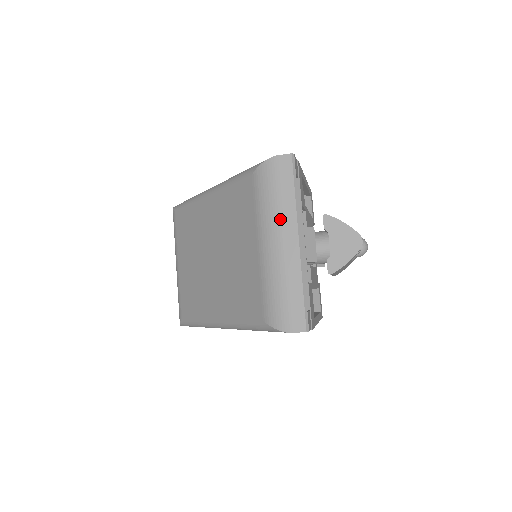
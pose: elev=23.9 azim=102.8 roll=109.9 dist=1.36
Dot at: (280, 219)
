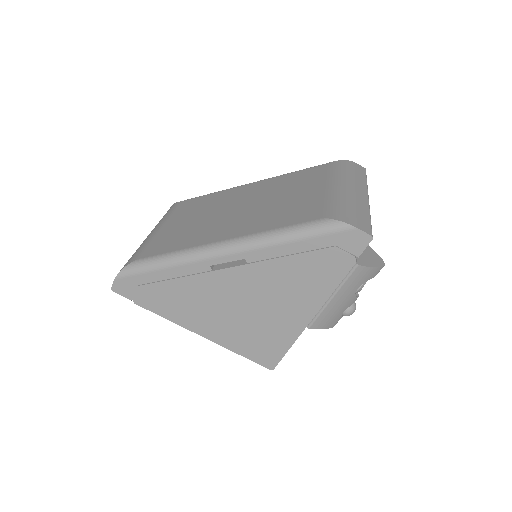
Dot at: (354, 181)
